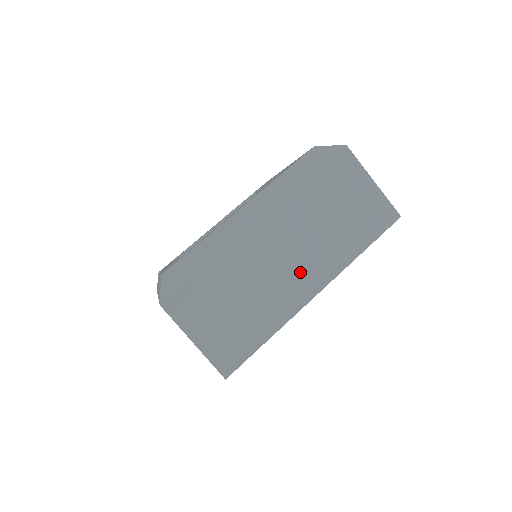
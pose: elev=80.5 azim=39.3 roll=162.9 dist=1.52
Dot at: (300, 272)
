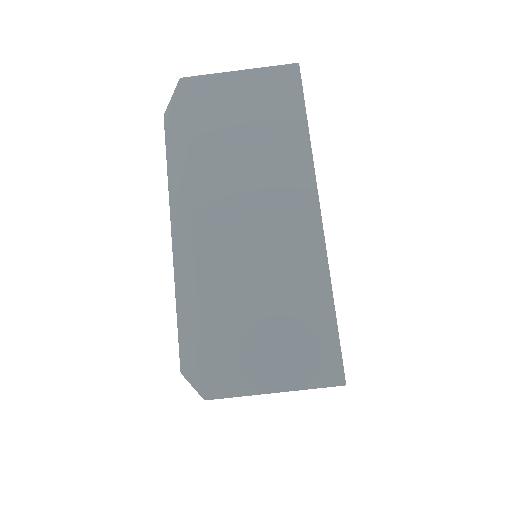
Dot at: (281, 215)
